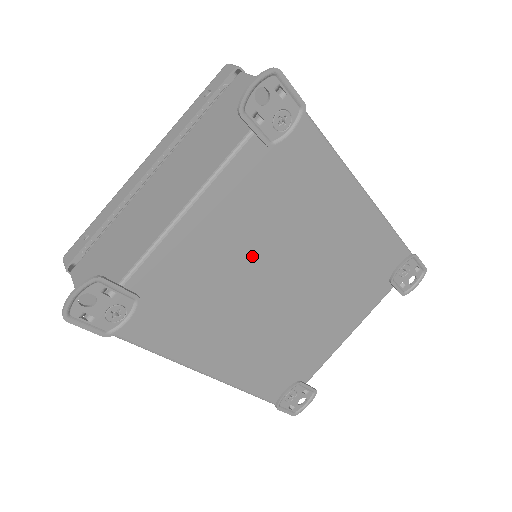
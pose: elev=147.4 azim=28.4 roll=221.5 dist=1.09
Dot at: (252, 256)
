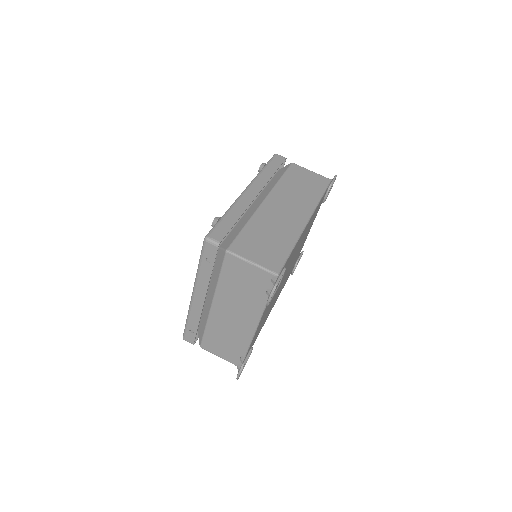
Dot at: (276, 292)
